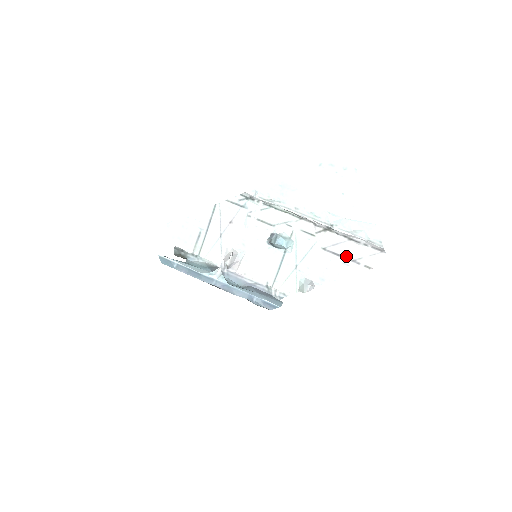
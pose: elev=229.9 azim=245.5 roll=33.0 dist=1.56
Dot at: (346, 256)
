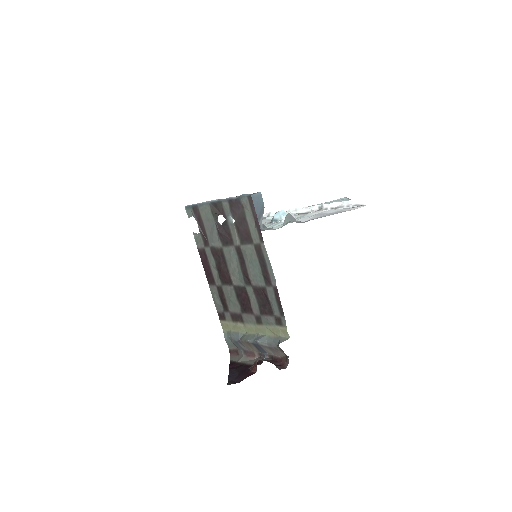
Dot at: (331, 213)
